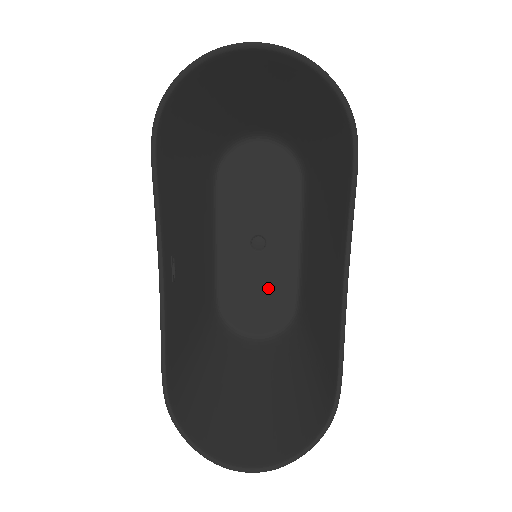
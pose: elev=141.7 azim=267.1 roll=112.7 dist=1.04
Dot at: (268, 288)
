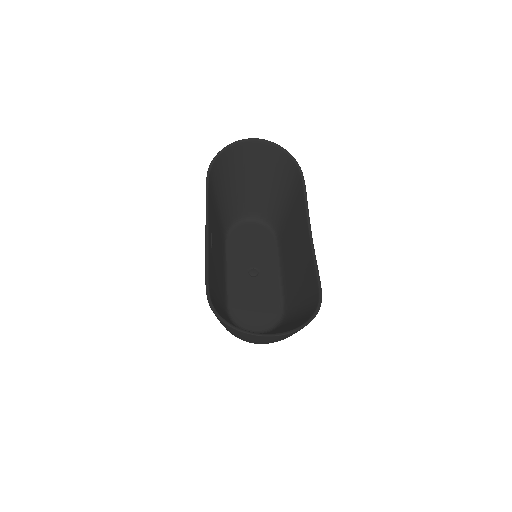
Dot at: (262, 299)
